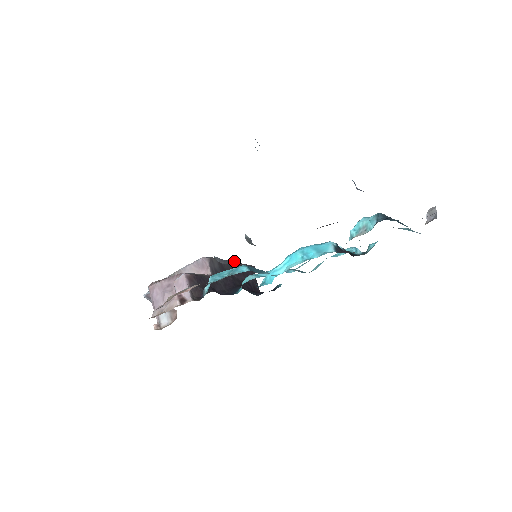
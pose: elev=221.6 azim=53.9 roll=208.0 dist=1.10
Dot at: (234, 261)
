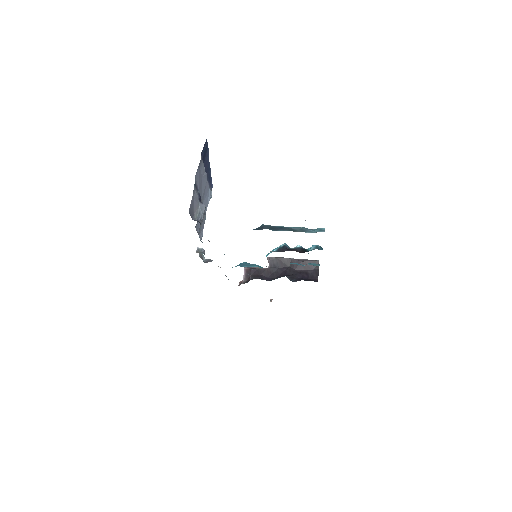
Dot at: occluded
